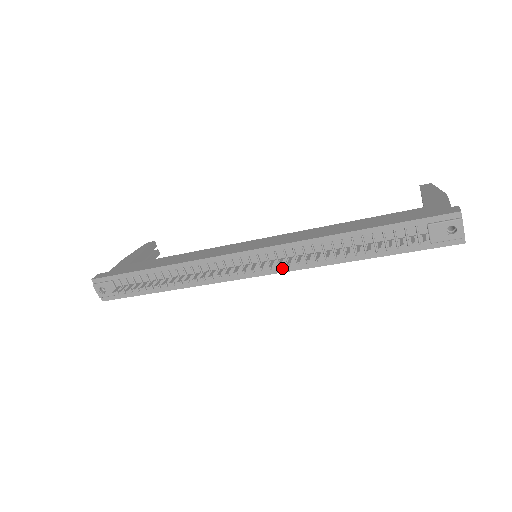
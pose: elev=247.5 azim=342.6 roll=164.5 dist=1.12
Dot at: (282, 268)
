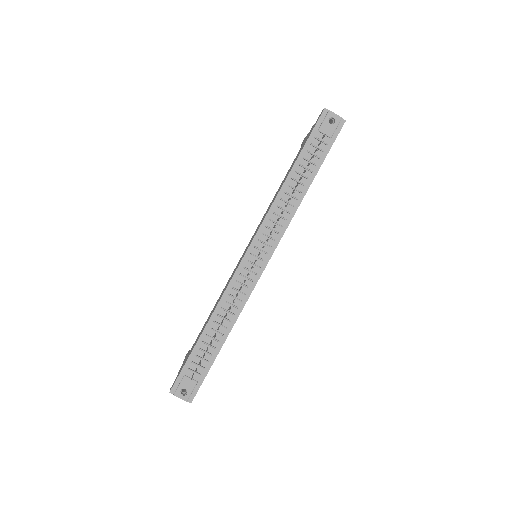
Dot at: (276, 239)
